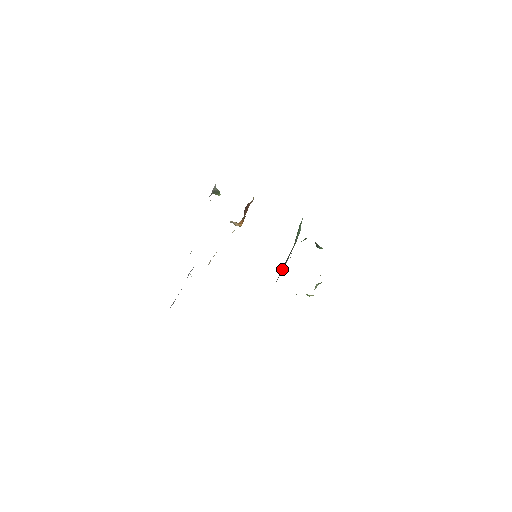
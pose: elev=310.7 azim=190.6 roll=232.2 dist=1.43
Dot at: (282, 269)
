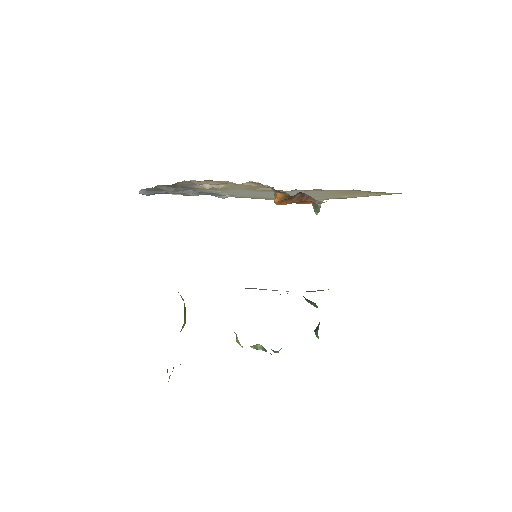
Dot at: occluded
